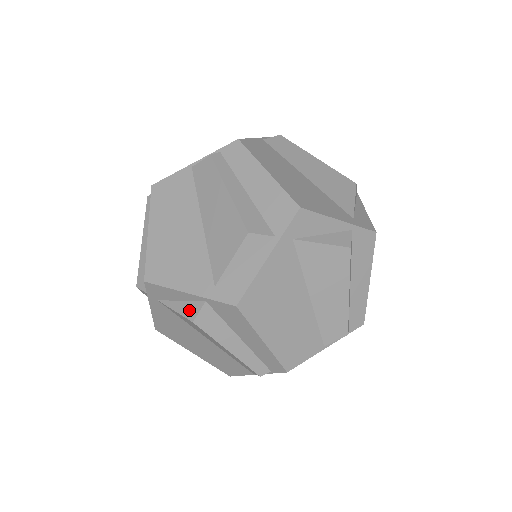
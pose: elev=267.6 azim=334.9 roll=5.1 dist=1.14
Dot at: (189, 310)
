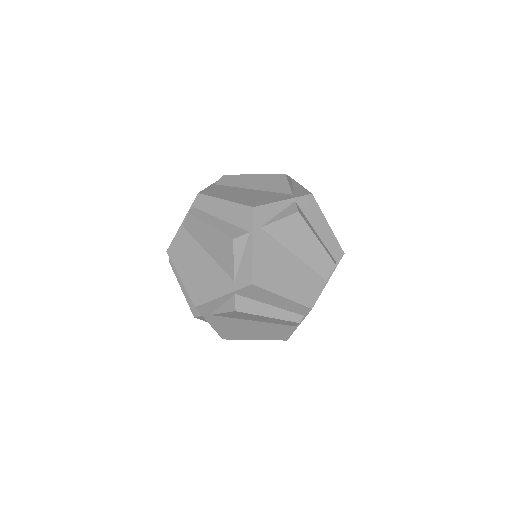
Dot at: (230, 306)
